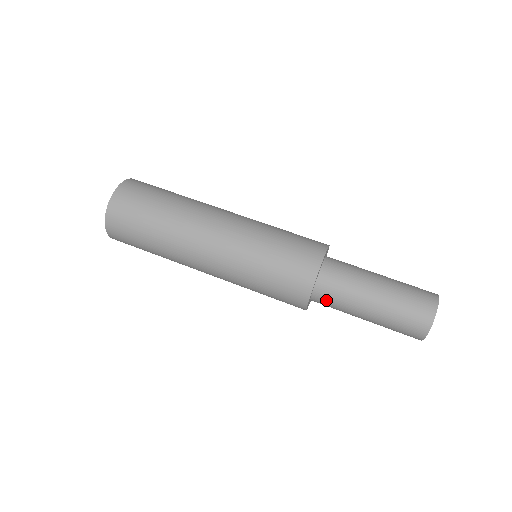
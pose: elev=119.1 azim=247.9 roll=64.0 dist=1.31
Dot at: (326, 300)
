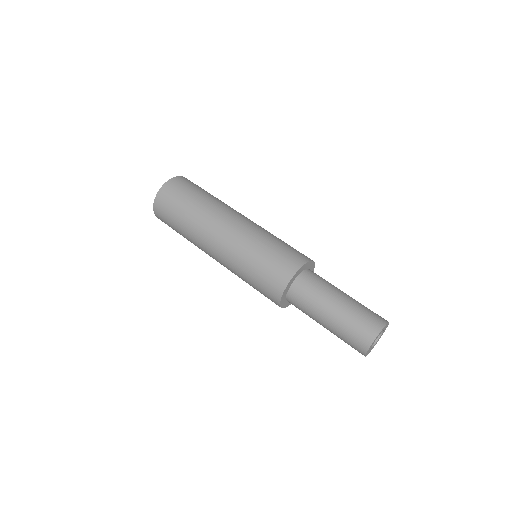
Dot at: (296, 306)
